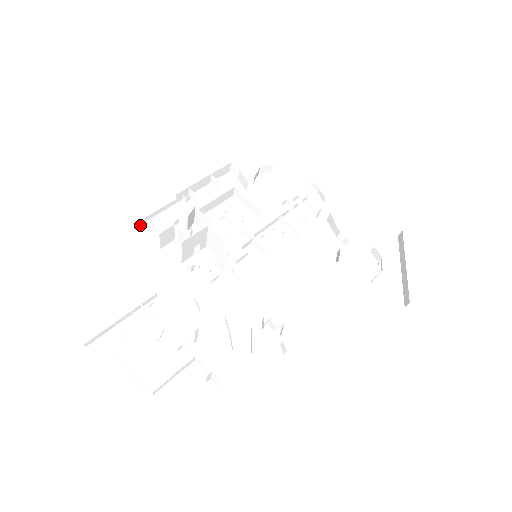
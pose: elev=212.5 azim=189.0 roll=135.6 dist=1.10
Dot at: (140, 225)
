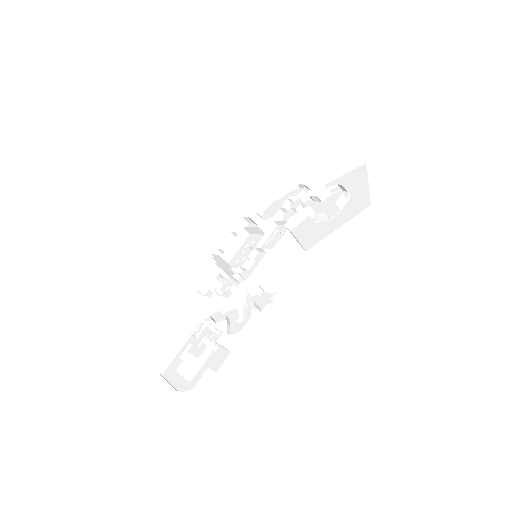
Dot at: (197, 291)
